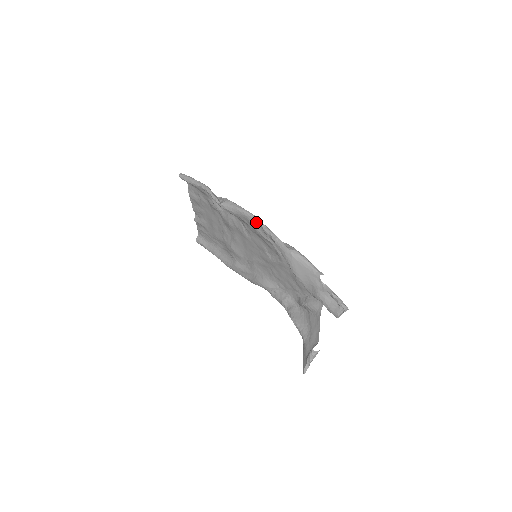
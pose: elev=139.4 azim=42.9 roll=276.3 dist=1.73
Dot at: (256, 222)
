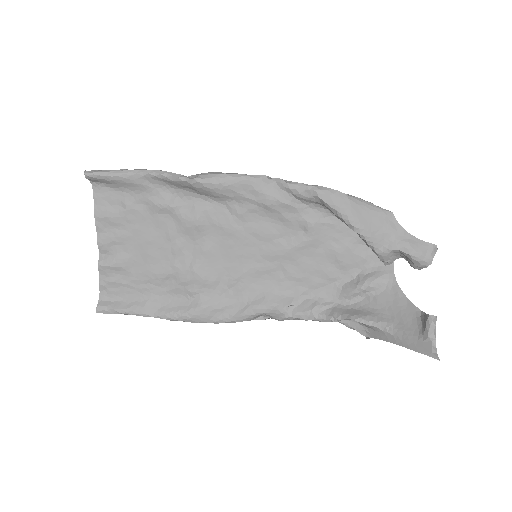
Dot at: (267, 184)
